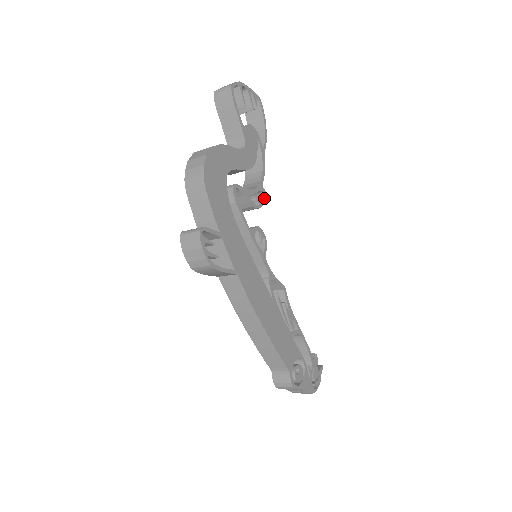
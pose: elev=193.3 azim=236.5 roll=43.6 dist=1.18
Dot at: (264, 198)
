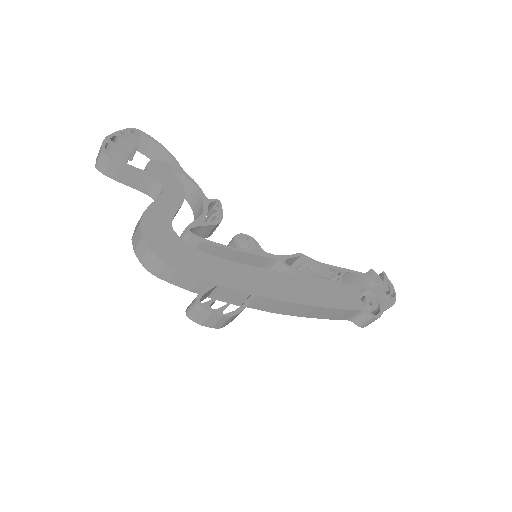
Dot at: (217, 206)
